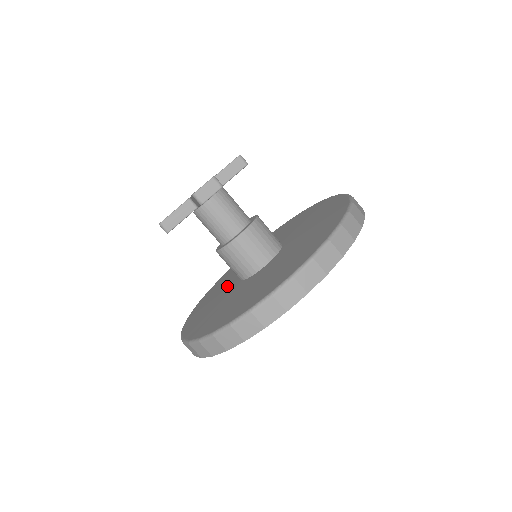
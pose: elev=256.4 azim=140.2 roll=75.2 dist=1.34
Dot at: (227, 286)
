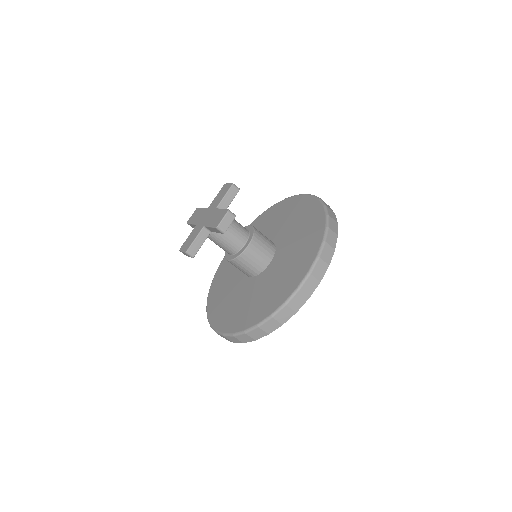
Dot at: (235, 283)
